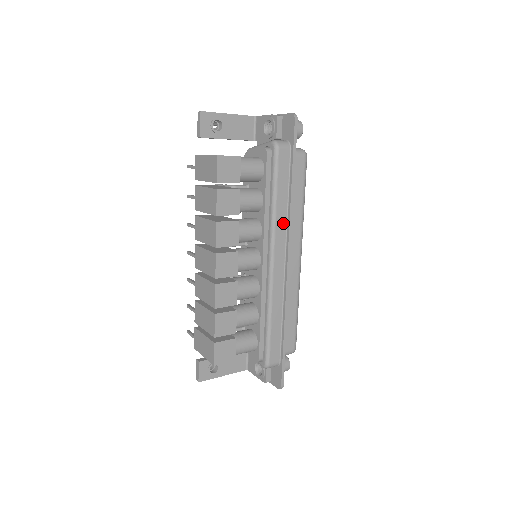
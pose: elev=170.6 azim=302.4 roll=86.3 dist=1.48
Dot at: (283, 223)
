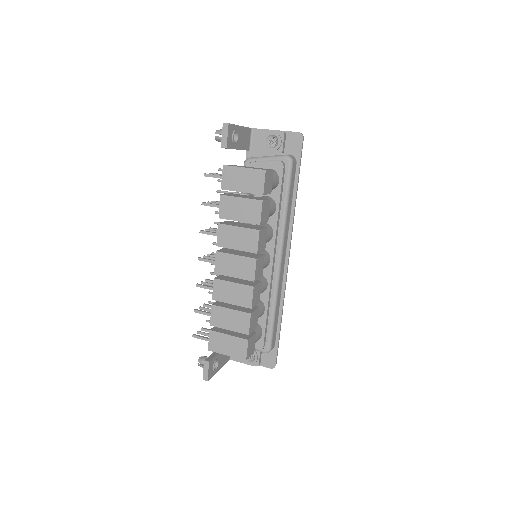
Dot at: (288, 226)
